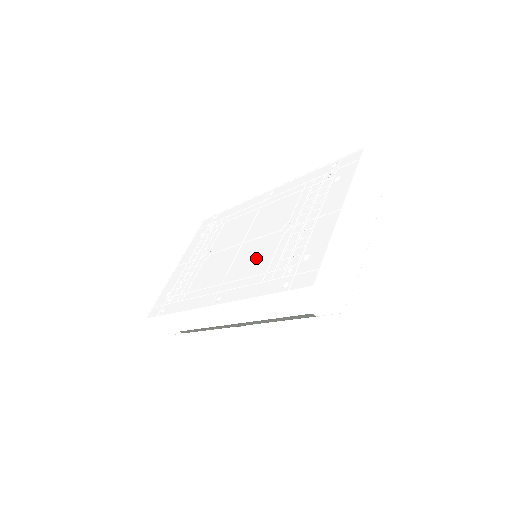
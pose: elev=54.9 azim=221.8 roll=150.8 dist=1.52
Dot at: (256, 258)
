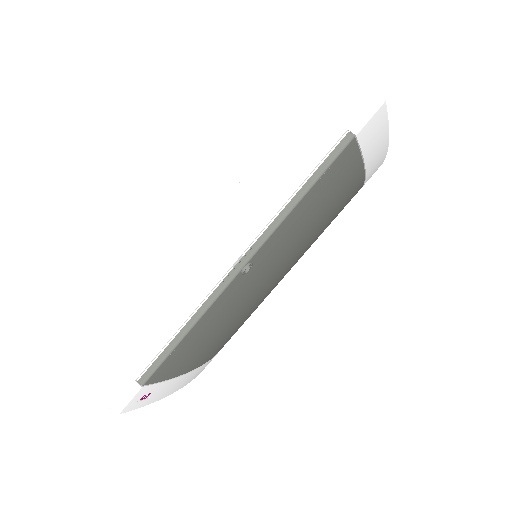
Dot at: occluded
